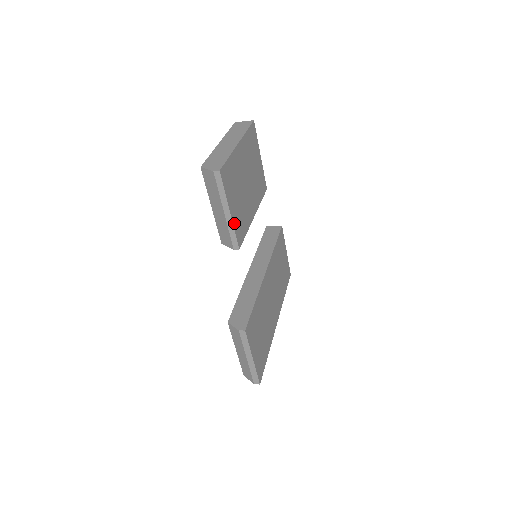
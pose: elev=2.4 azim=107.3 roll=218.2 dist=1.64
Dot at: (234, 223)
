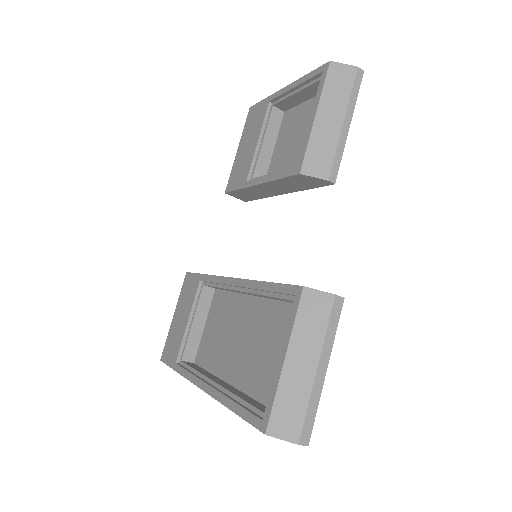
Dot at: (341, 146)
